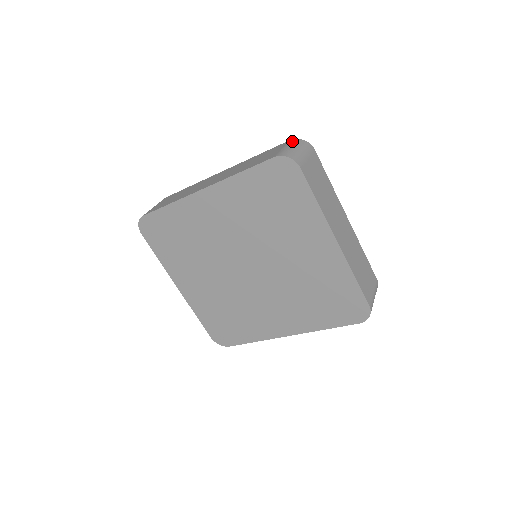
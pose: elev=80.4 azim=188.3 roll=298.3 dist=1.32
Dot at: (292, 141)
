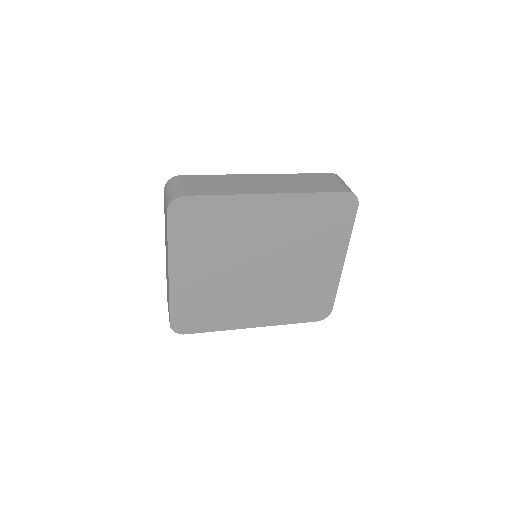
Dot at: (337, 176)
